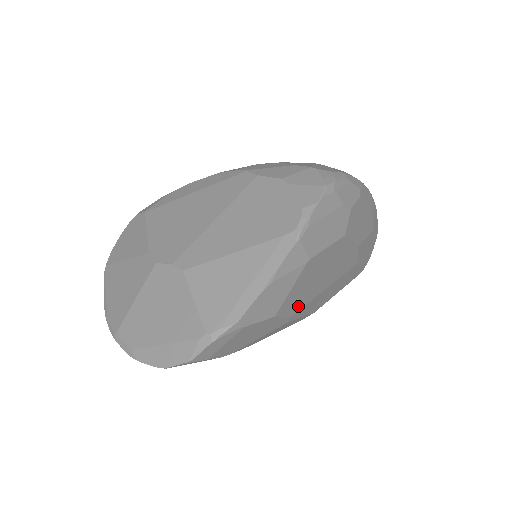
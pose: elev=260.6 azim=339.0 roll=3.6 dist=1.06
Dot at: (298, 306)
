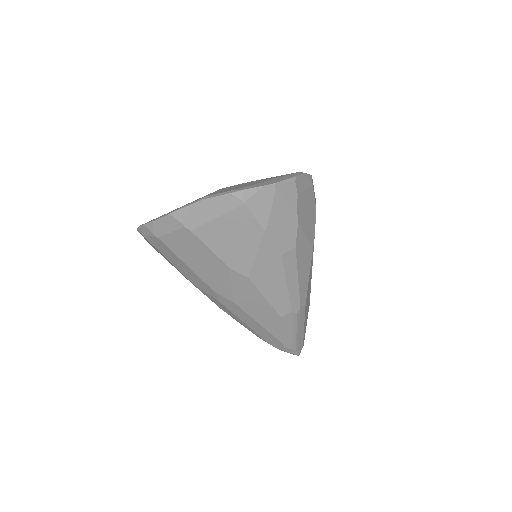
Dot at: occluded
